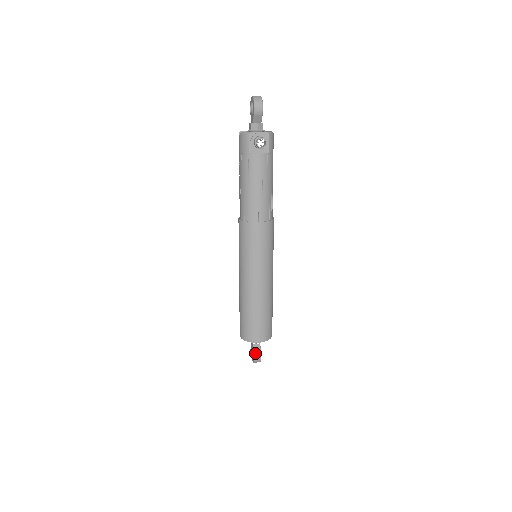
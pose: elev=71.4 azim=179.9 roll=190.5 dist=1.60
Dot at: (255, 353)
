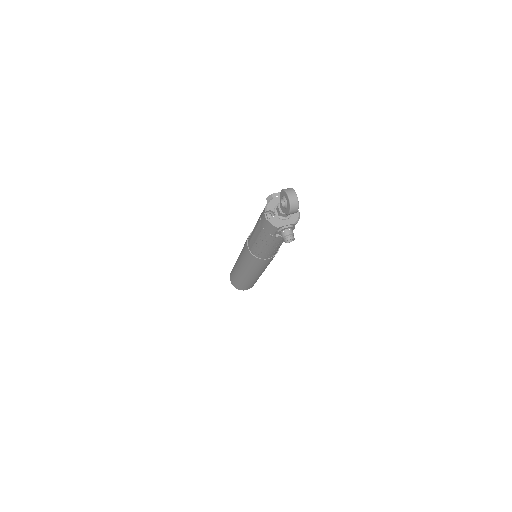
Dot at: occluded
